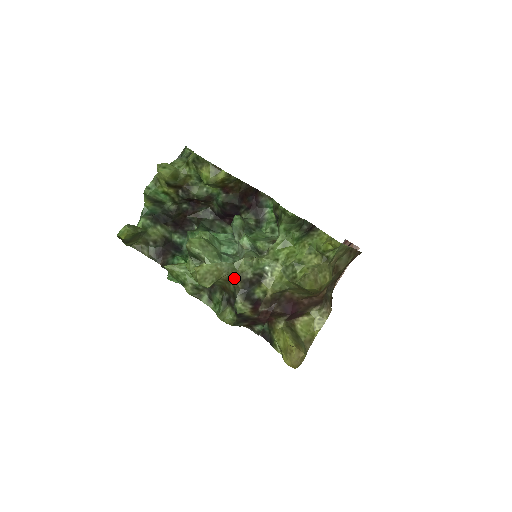
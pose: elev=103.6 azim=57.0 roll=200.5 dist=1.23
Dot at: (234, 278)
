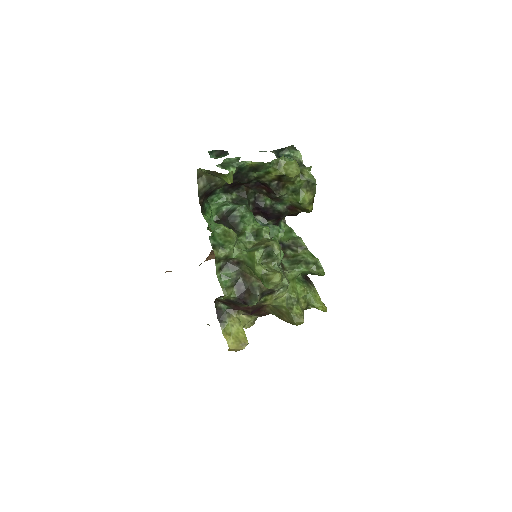
Dot at: occluded
